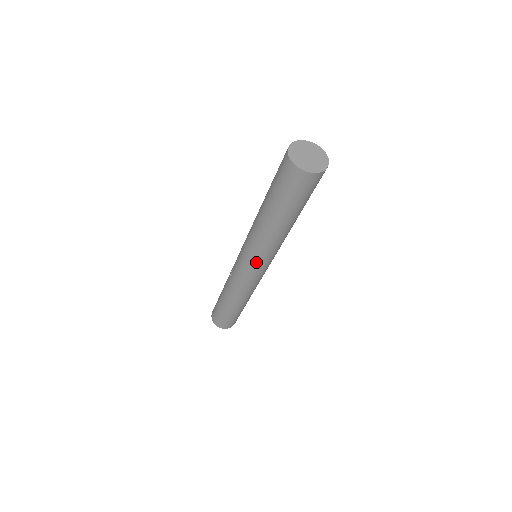
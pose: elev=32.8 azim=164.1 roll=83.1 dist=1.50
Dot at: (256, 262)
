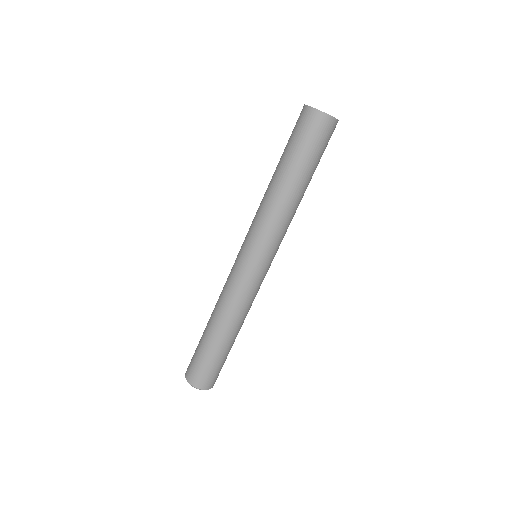
Dot at: (249, 241)
